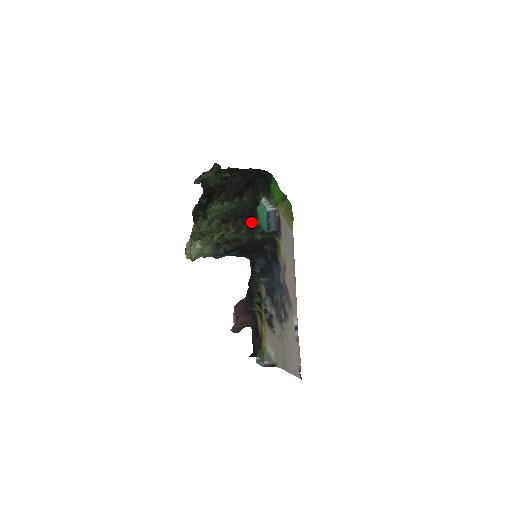
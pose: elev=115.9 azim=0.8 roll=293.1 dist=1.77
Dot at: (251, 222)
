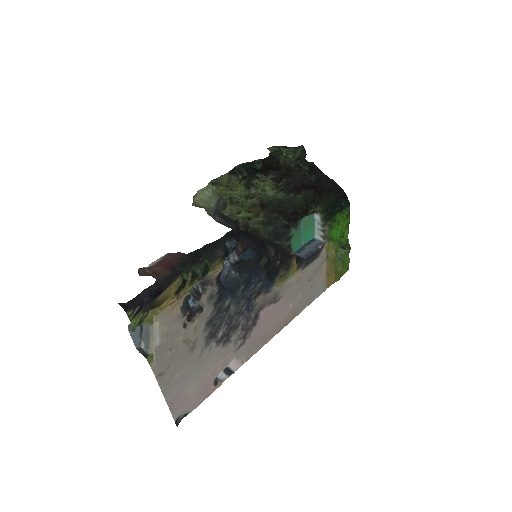
Dot at: (285, 226)
